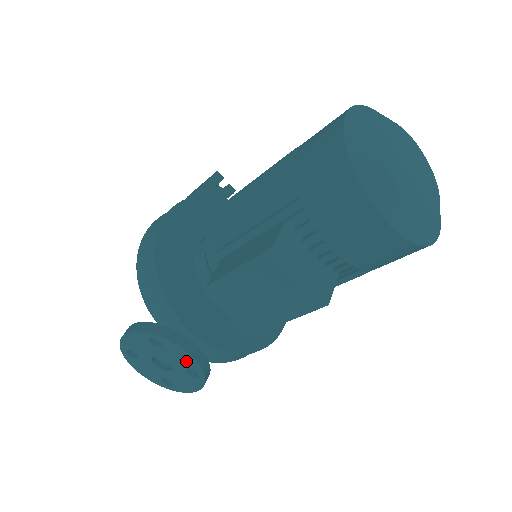
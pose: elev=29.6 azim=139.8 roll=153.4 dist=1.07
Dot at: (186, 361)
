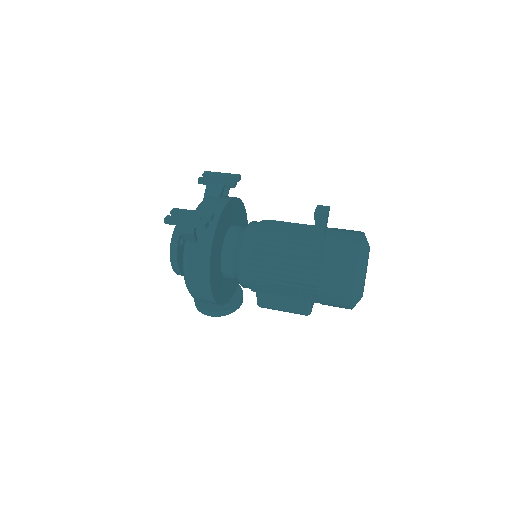
Dot at: occluded
